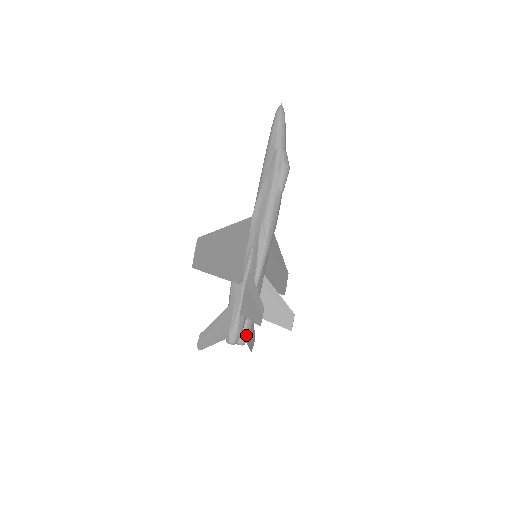
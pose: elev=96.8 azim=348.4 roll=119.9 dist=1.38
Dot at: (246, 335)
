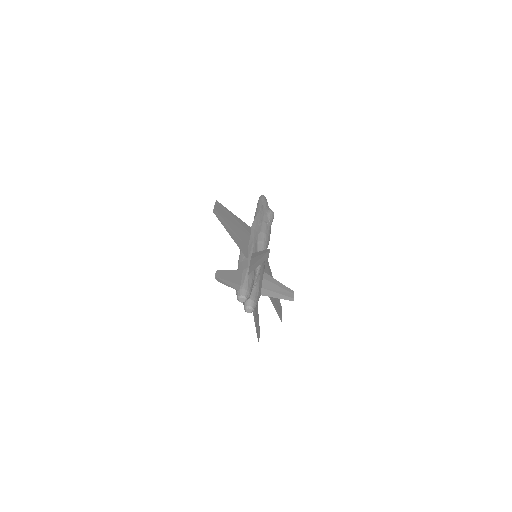
Dot at: (254, 300)
